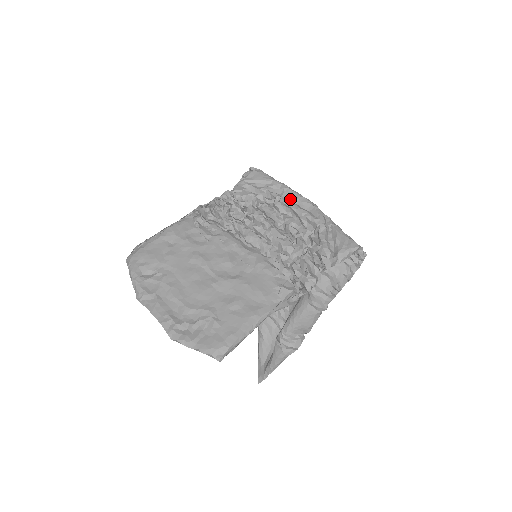
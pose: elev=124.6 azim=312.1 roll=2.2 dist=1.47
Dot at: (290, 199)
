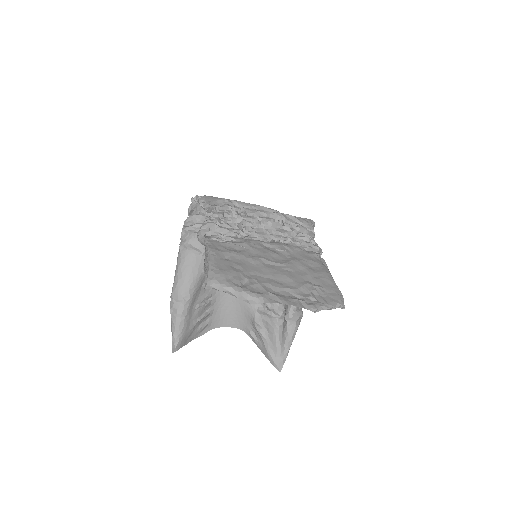
Dot at: occluded
